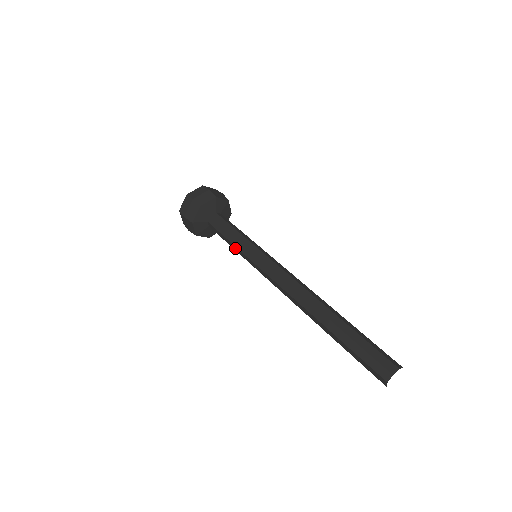
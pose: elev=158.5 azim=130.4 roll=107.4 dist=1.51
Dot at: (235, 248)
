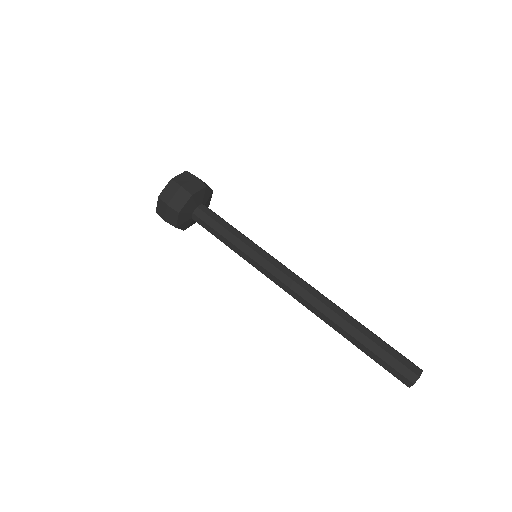
Dot at: (231, 249)
